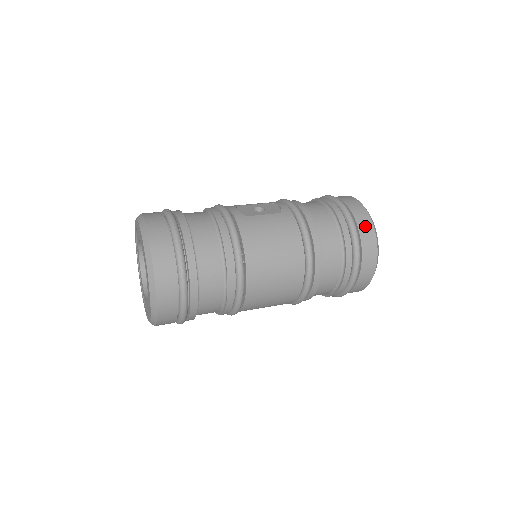
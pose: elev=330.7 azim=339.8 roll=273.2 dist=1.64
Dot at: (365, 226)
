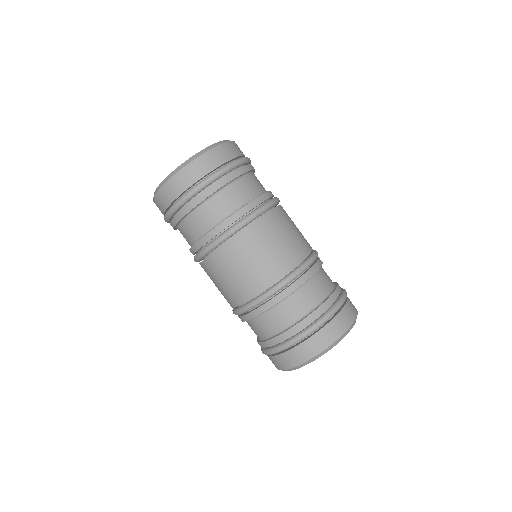
Dot at: occluded
